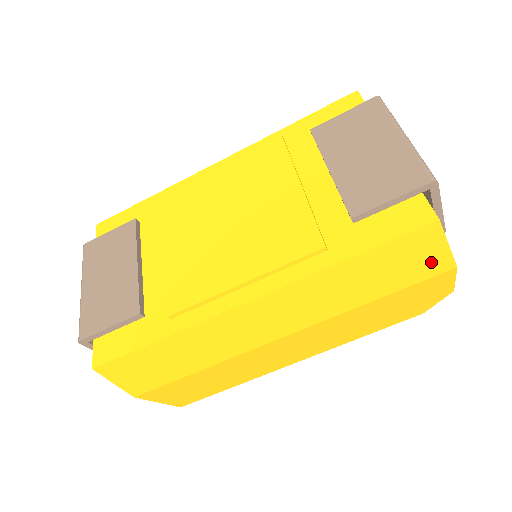
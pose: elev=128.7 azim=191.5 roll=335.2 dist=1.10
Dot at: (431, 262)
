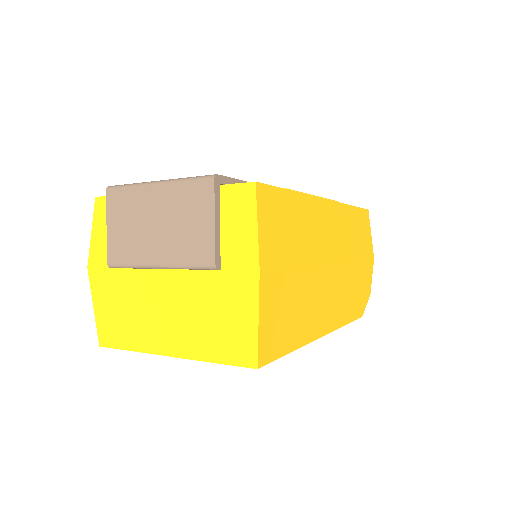
Dot at: (369, 243)
